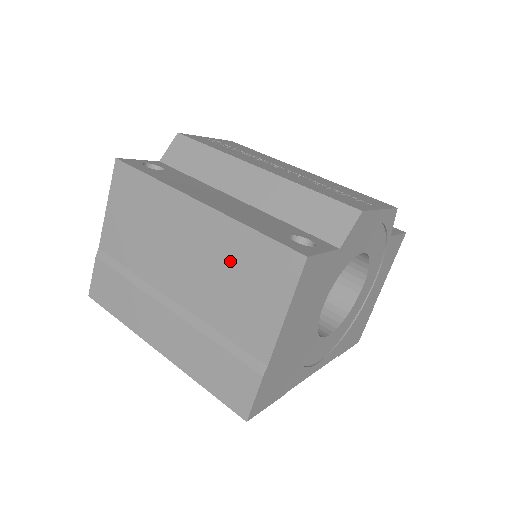
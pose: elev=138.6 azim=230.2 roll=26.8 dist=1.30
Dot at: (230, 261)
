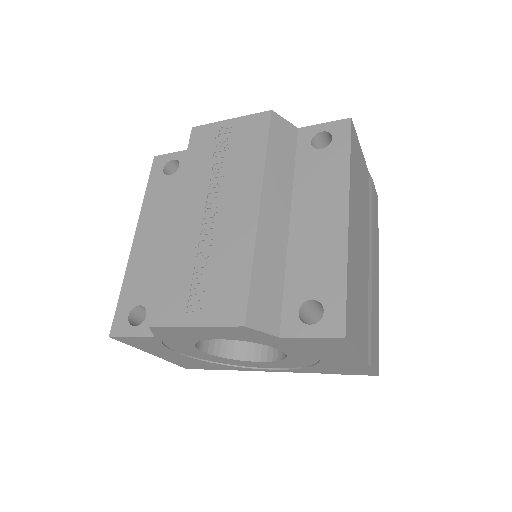
Dot at: occluded
